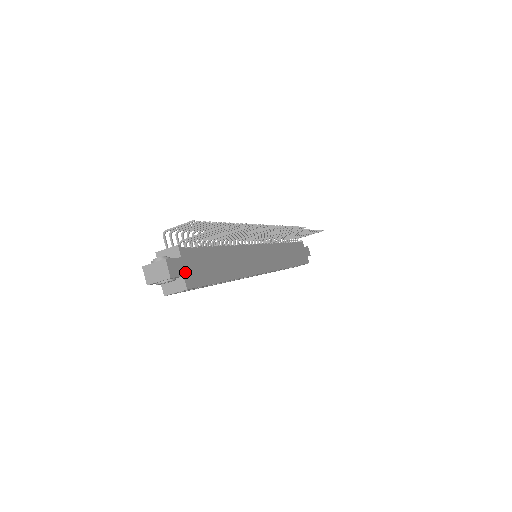
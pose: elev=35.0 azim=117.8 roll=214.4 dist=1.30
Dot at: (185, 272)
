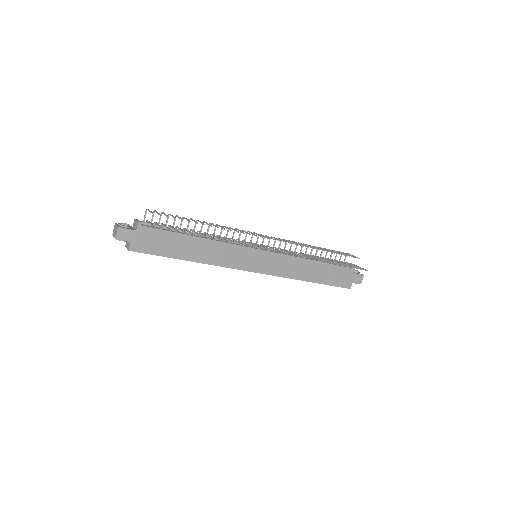
Dot at: (134, 240)
